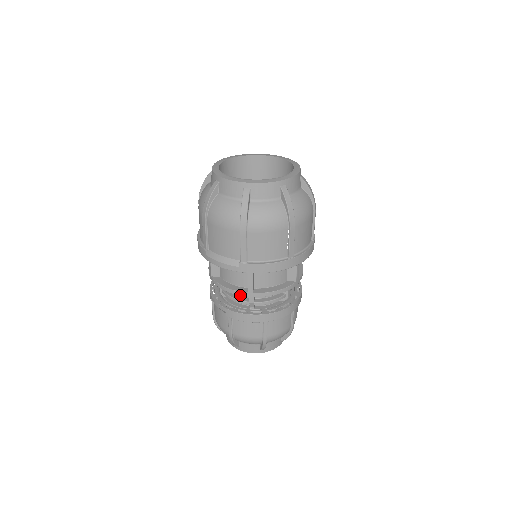
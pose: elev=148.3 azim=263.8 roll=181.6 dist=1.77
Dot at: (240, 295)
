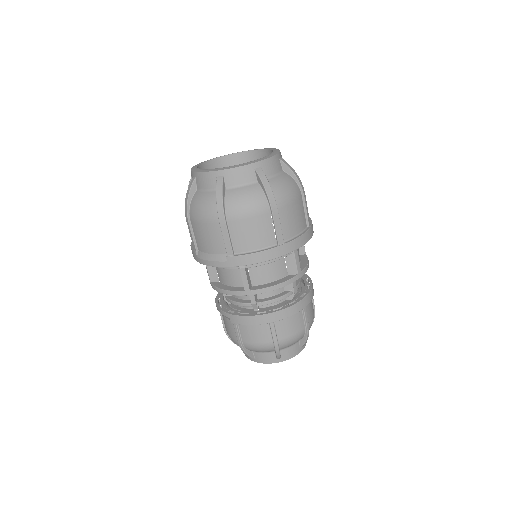
Dot at: (238, 295)
